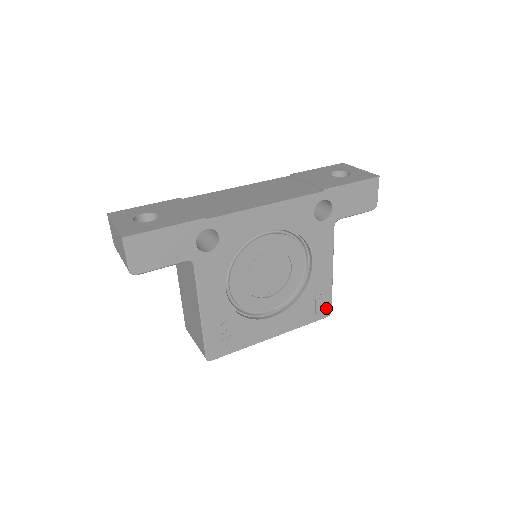
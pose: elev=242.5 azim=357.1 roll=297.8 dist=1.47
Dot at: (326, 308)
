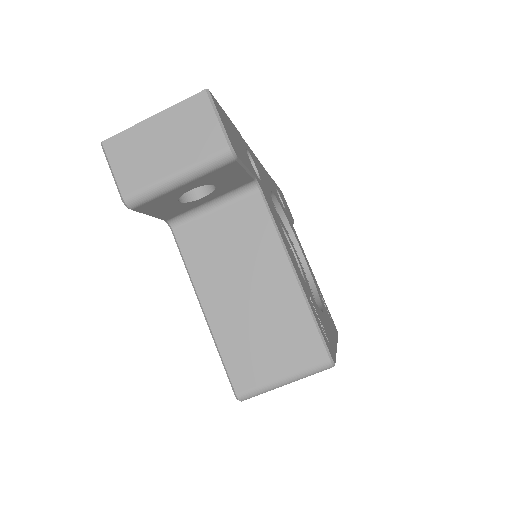
Dot at: occluded
